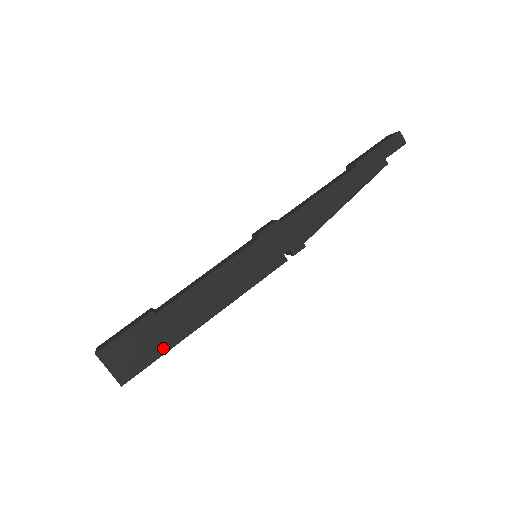
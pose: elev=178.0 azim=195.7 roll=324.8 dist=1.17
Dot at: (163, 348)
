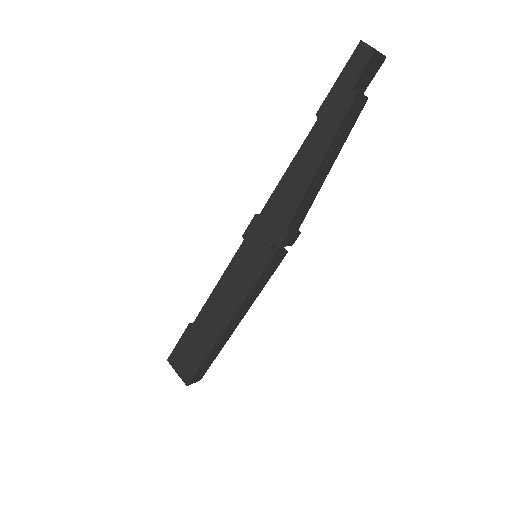
Dot at: (203, 354)
